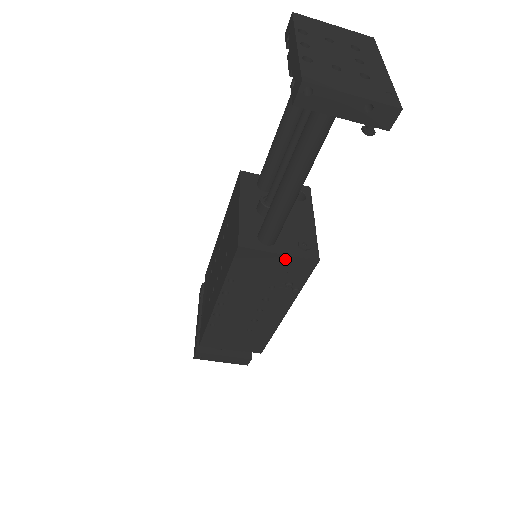
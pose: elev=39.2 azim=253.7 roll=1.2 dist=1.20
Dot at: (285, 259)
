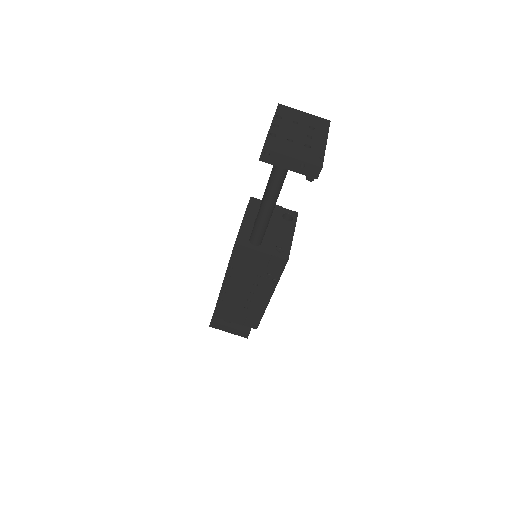
Dot at: (265, 256)
